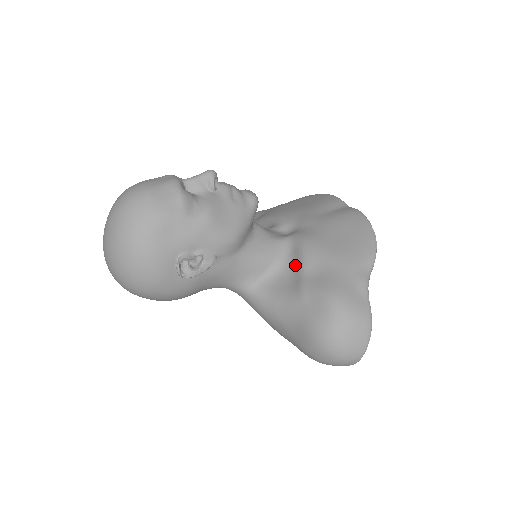
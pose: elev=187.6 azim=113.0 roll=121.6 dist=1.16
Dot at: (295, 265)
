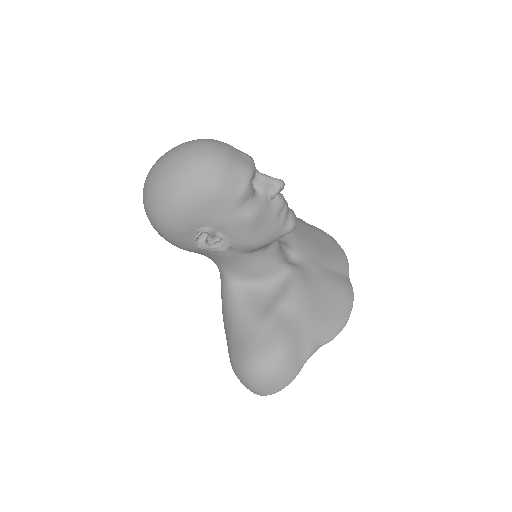
Dot at: (277, 294)
